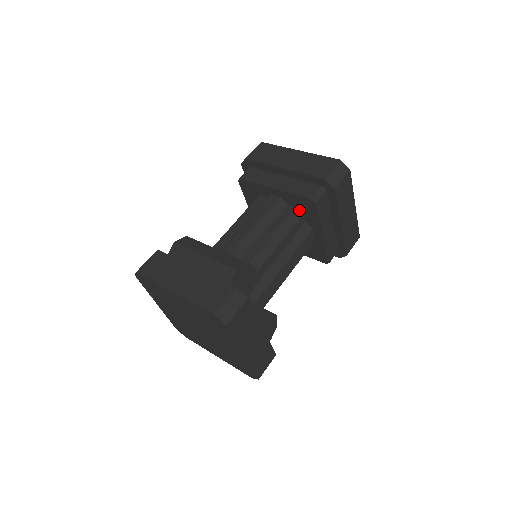
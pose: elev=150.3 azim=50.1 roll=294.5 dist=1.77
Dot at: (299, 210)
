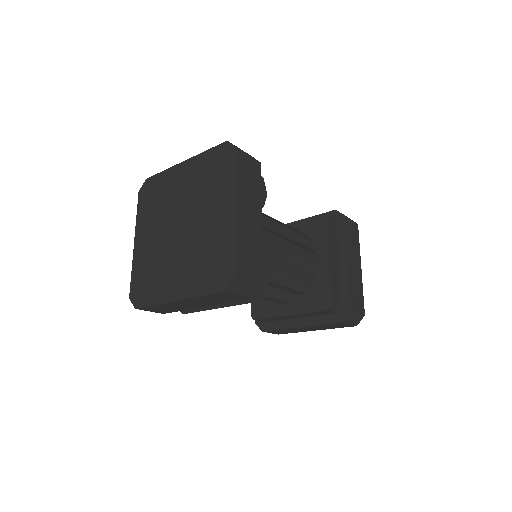
Dot at: (308, 236)
